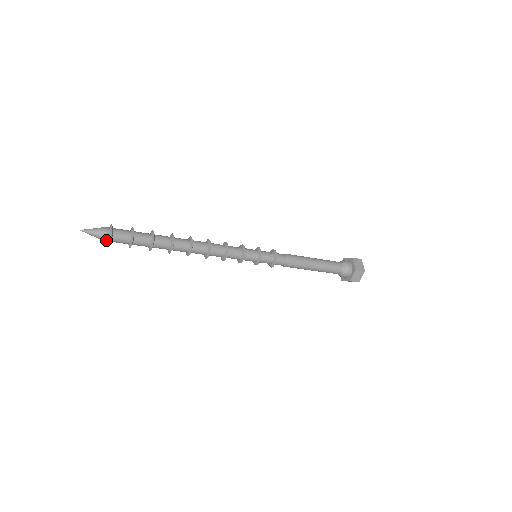
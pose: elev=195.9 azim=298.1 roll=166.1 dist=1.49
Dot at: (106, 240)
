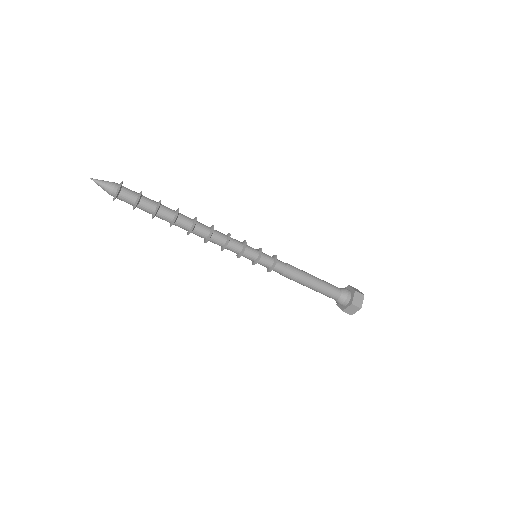
Dot at: (114, 192)
